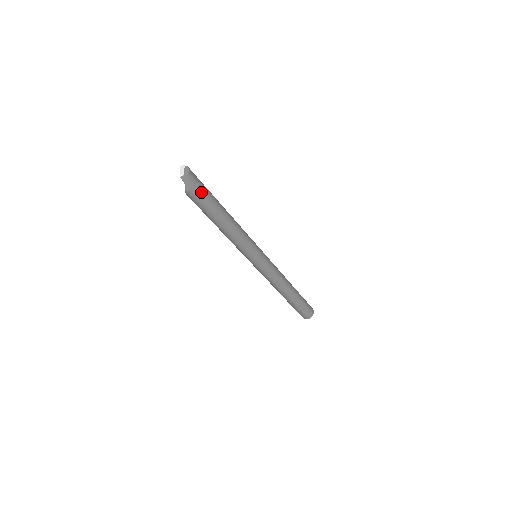
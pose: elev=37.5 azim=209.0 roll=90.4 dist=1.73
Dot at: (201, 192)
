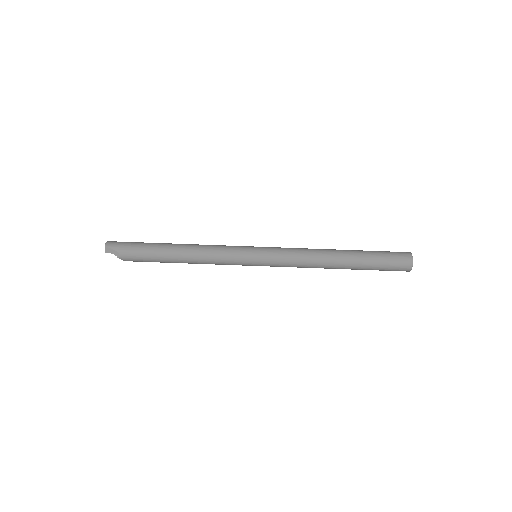
Dot at: (130, 248)
